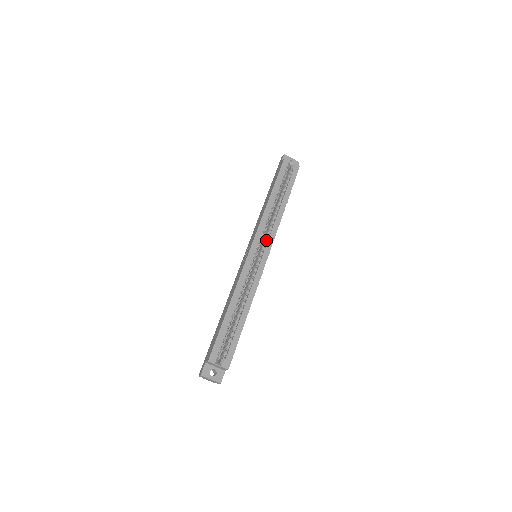
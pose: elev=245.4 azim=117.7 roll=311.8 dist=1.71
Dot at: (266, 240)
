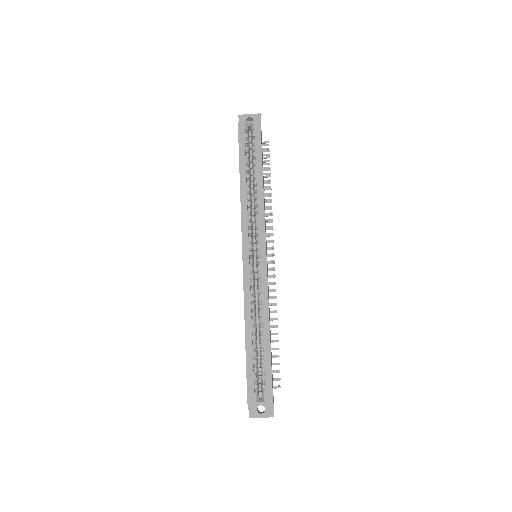
Dot at: (257, 234)
